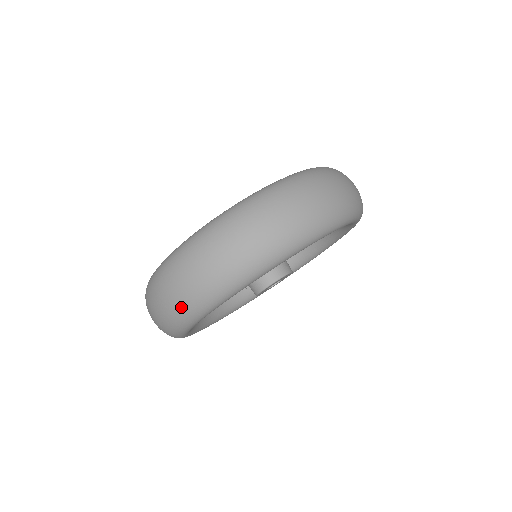
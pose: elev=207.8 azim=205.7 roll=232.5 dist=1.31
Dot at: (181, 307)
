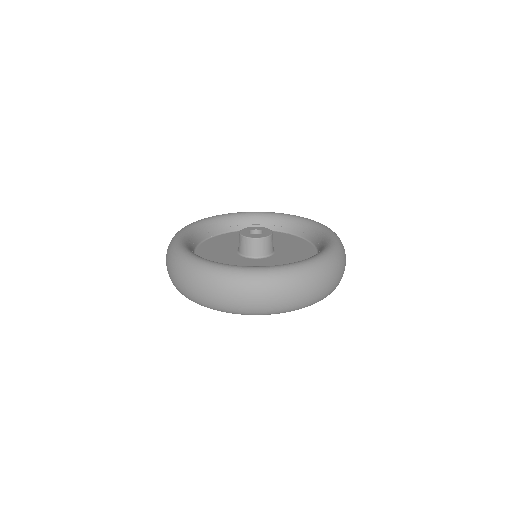
Dot at: (171, 280)
